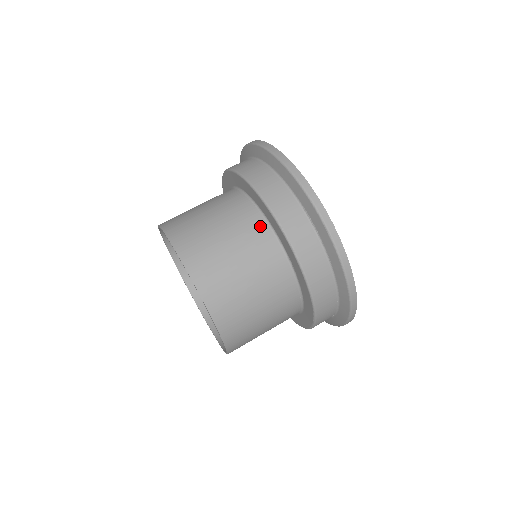
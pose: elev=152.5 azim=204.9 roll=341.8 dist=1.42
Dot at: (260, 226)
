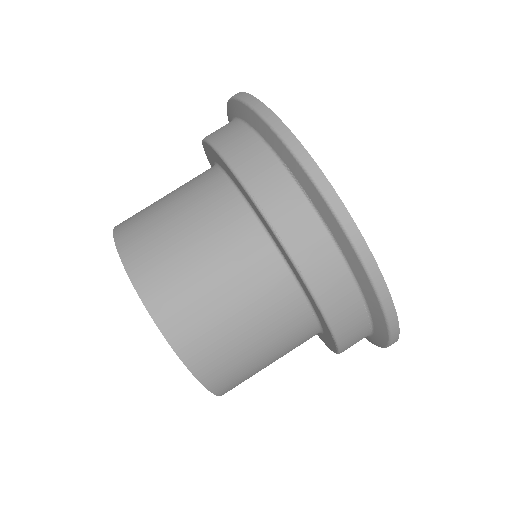
Dot at: (231, 203)
